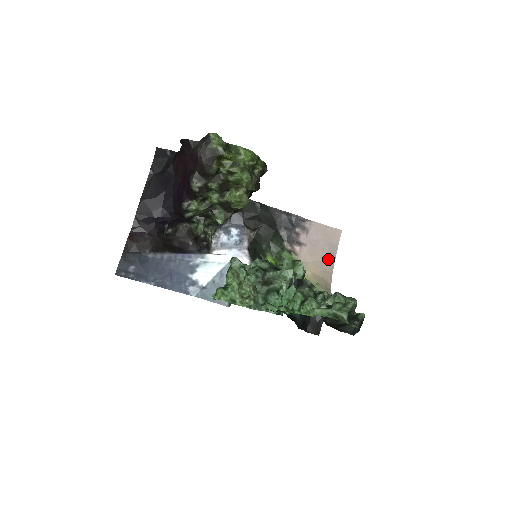
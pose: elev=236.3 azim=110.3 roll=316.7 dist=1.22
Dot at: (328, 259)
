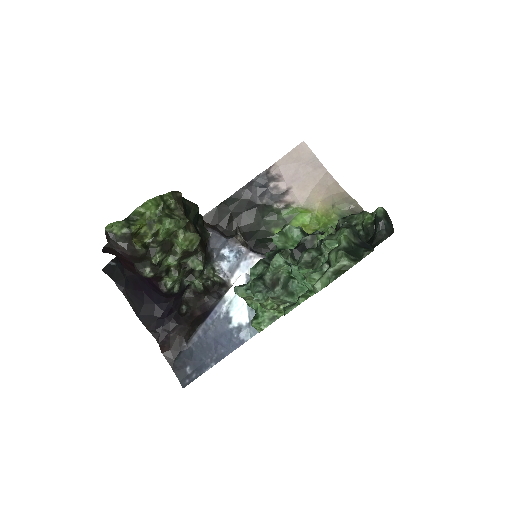
Dot at: (320, 175)
